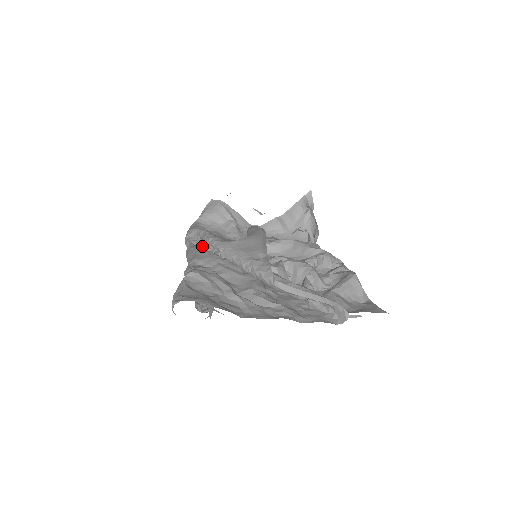
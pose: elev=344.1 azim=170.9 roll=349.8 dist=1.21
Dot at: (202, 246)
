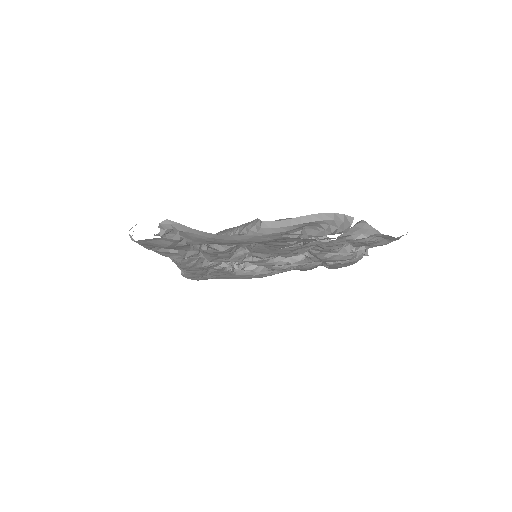
Dot at: occluded
